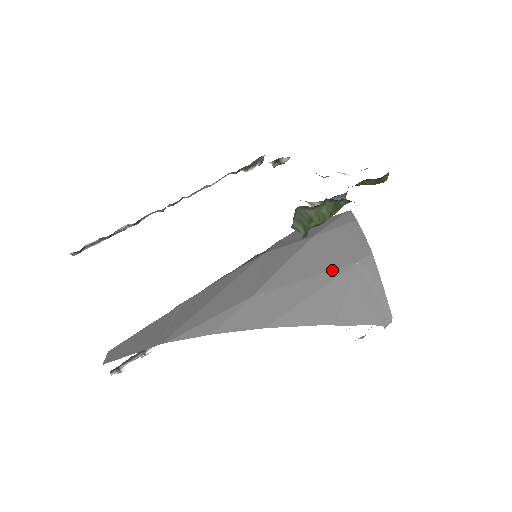
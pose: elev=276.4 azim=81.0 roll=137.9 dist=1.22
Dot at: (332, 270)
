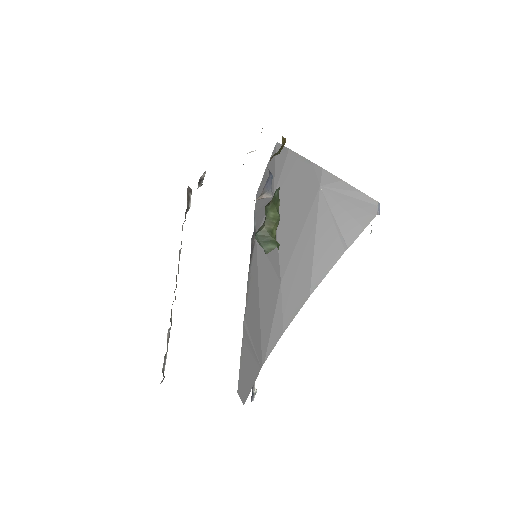
Dot at: (310, 211)
